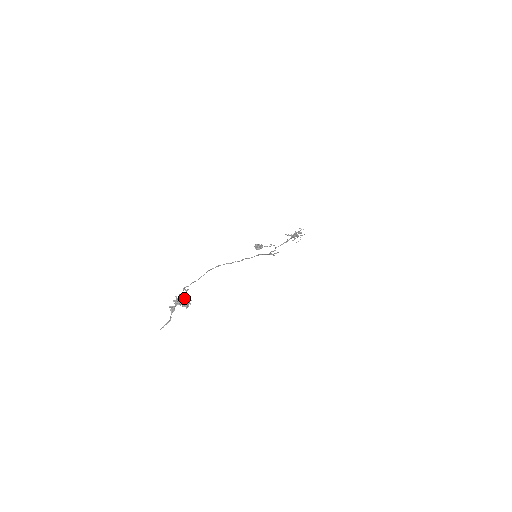
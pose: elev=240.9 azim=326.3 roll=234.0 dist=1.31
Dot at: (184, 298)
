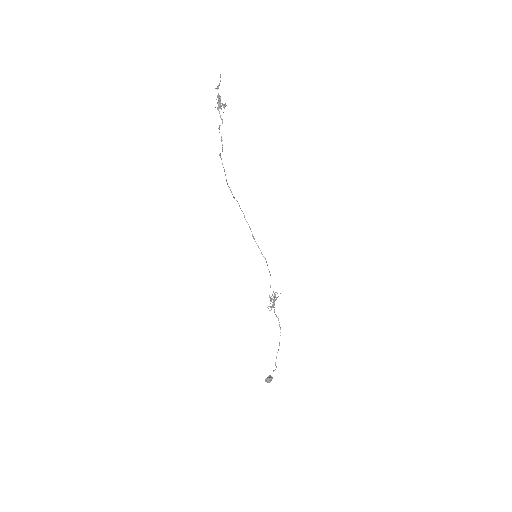
Dot at: (220, 104)
